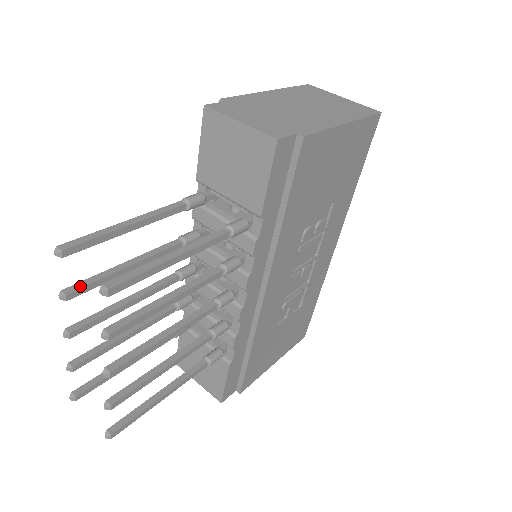
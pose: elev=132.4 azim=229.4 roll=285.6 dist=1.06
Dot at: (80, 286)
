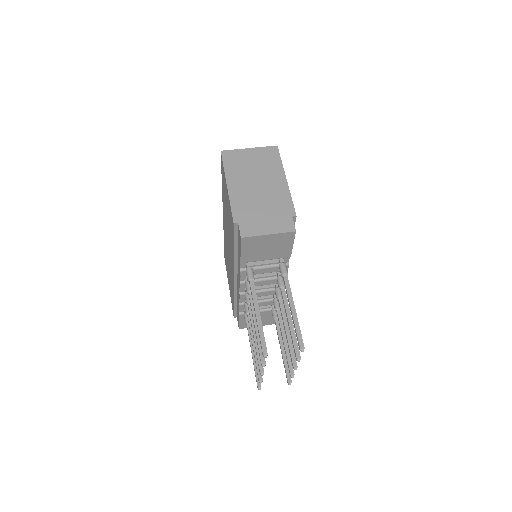
Dot at: occluded
